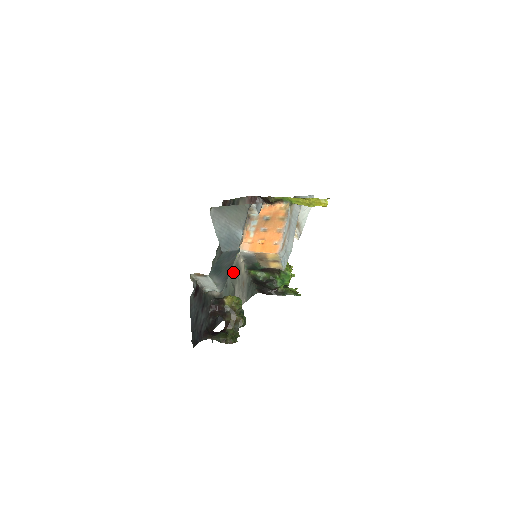
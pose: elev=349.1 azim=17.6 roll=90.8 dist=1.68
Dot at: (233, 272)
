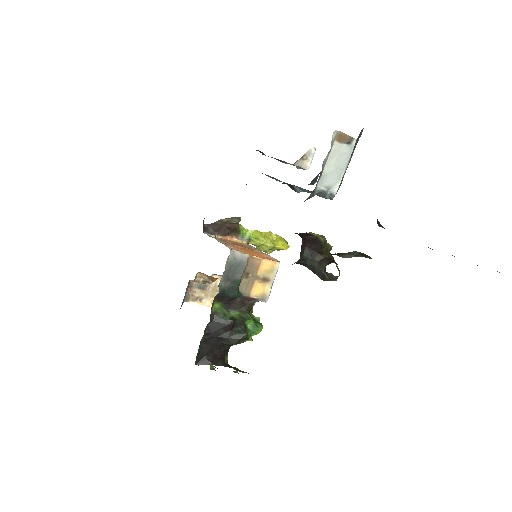
Dot at: occluded
